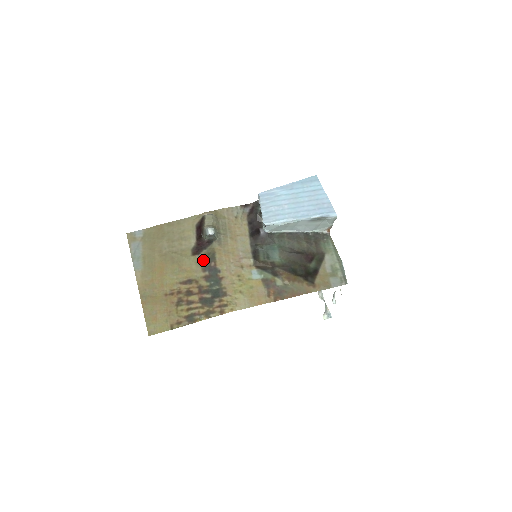
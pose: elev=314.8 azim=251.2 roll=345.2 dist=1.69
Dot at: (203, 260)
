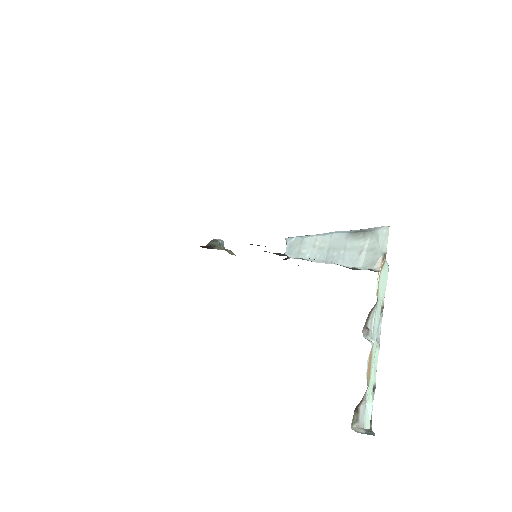
Dot at: occluded
